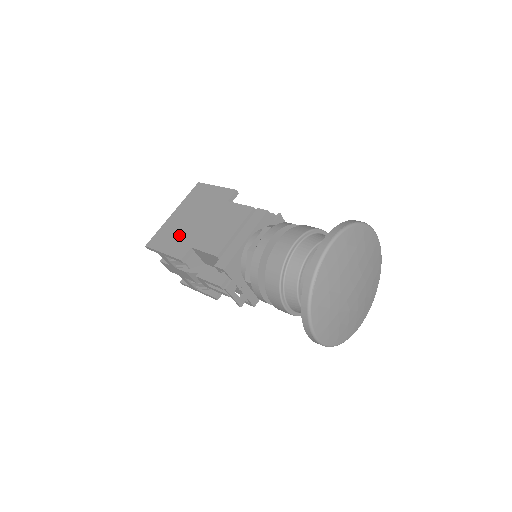
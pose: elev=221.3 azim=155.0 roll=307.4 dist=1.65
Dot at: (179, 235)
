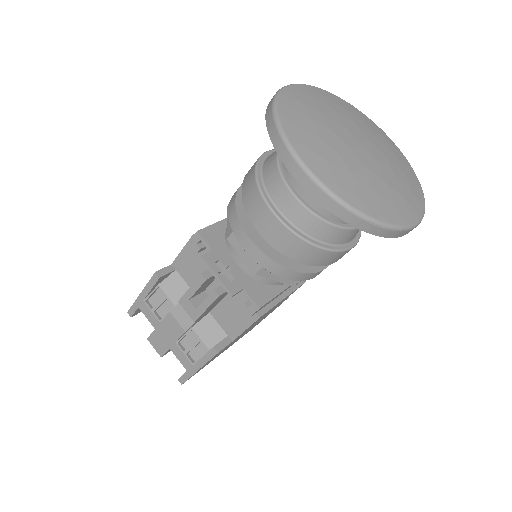
Dot at: occluded
